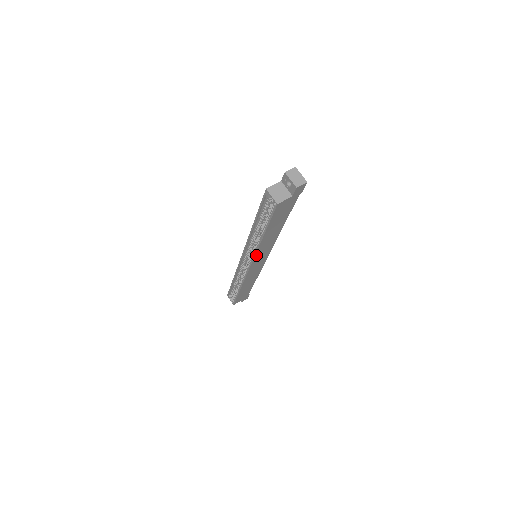
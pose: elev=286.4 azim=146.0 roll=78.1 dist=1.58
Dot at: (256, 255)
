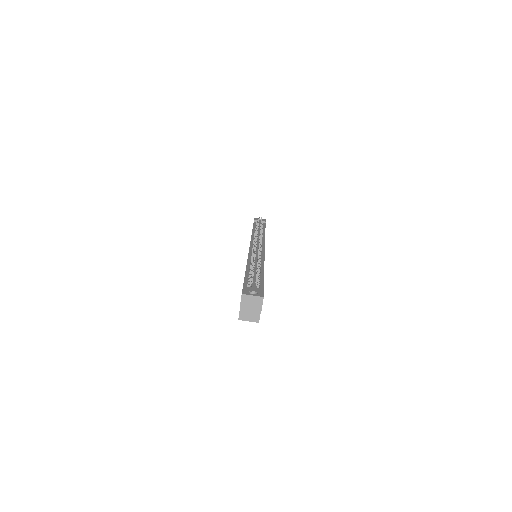
Dot at: occluded
